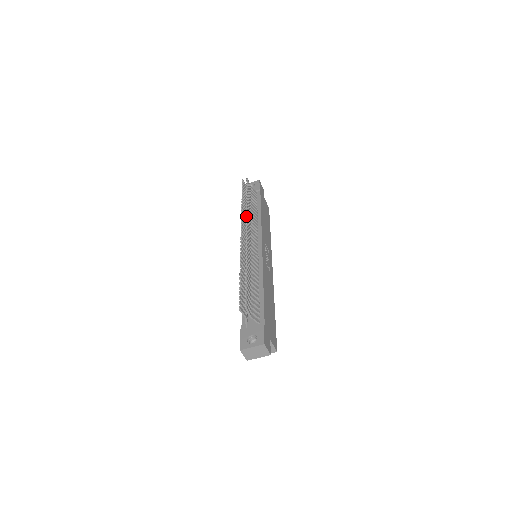
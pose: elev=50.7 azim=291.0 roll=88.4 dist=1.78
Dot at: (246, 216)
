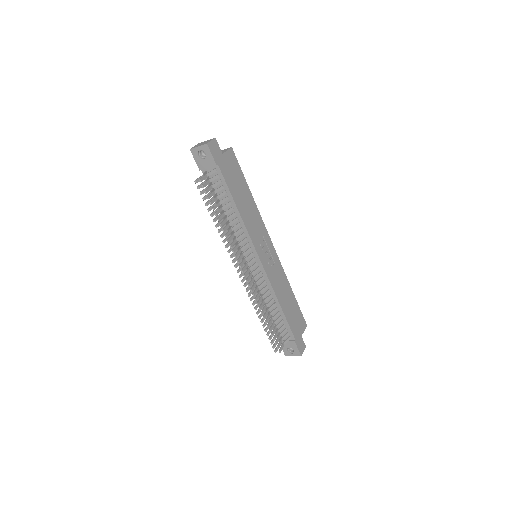
Dot at: occluded
